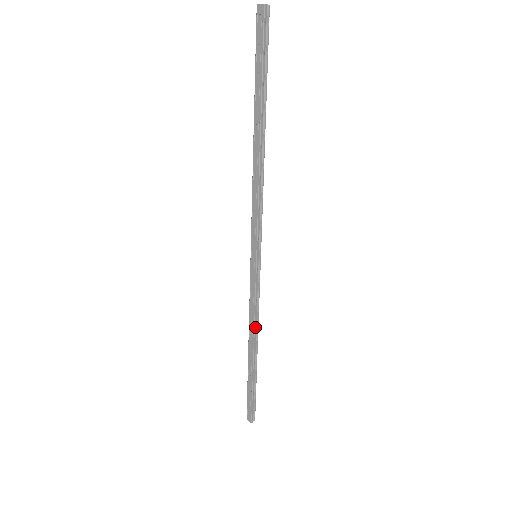
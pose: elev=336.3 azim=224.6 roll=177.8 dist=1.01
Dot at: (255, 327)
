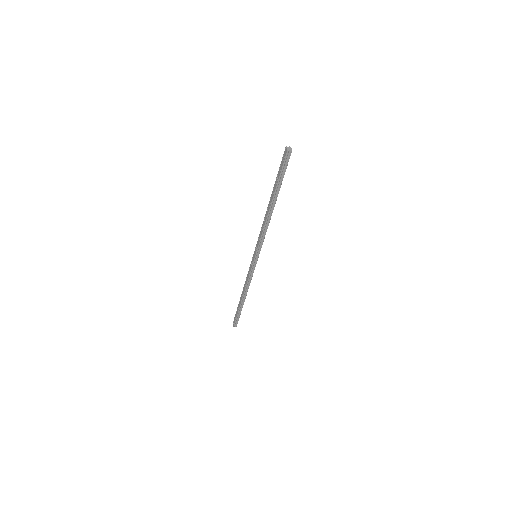
Dot at: (246, 287)
